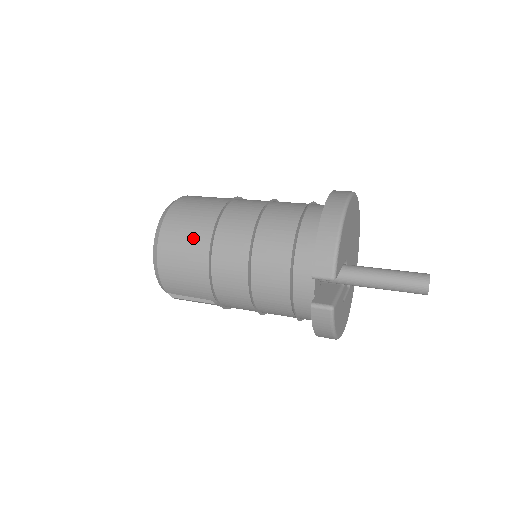
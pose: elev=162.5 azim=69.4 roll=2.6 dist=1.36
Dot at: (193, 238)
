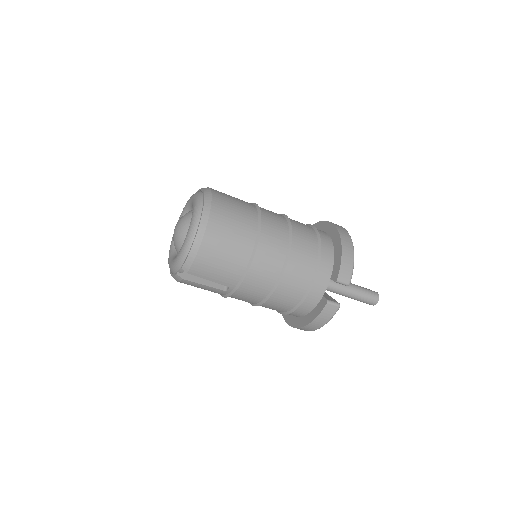
Dot at: (241, 229)
